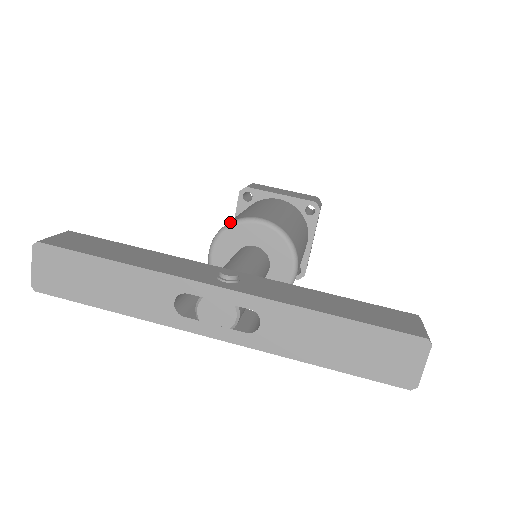
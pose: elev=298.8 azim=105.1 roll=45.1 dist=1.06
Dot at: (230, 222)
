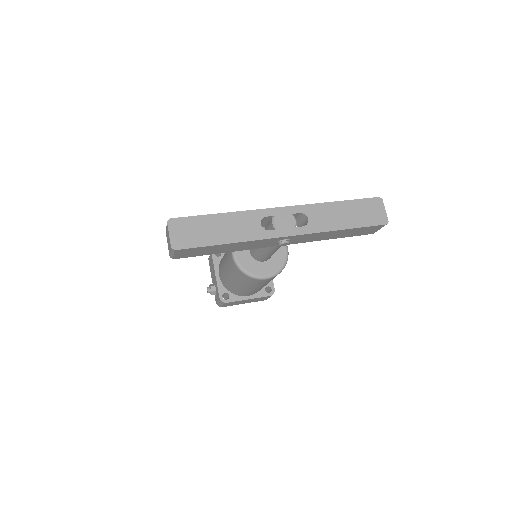
Dot at: occluded
